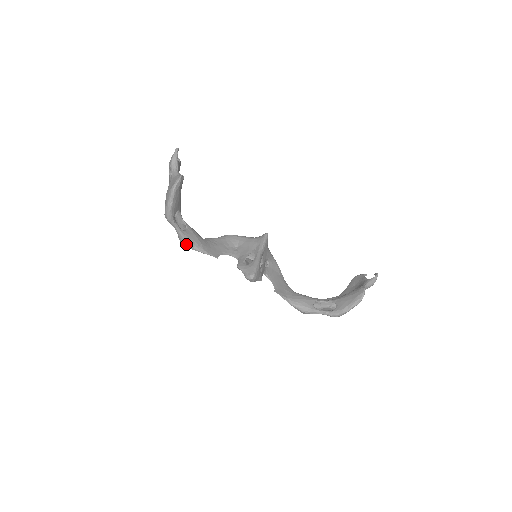
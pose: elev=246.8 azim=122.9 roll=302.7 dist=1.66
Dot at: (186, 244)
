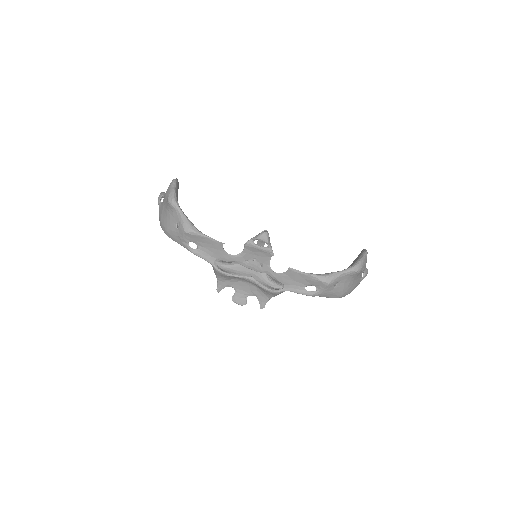
Dot at: (191, 227)
